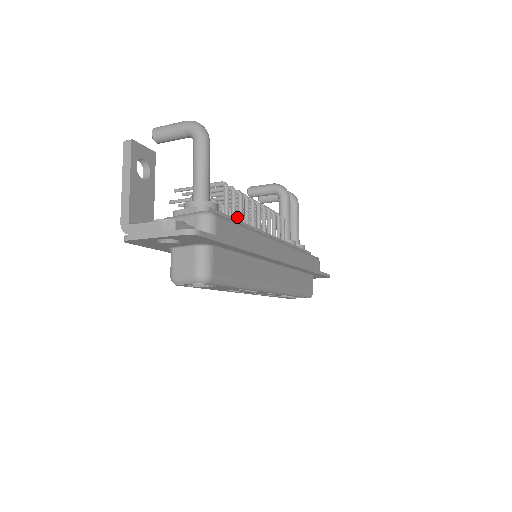
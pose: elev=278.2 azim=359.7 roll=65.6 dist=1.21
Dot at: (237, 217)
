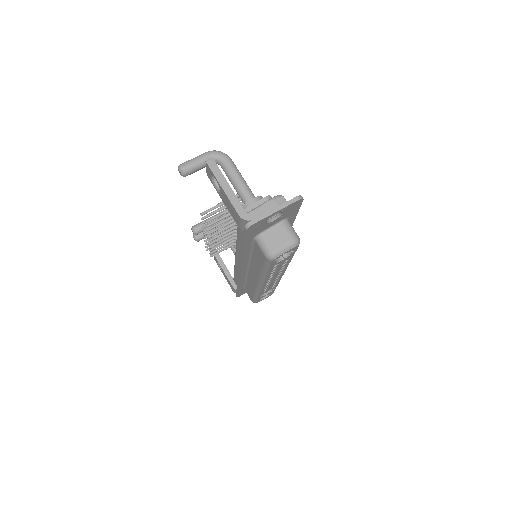
Dot at: occluded
